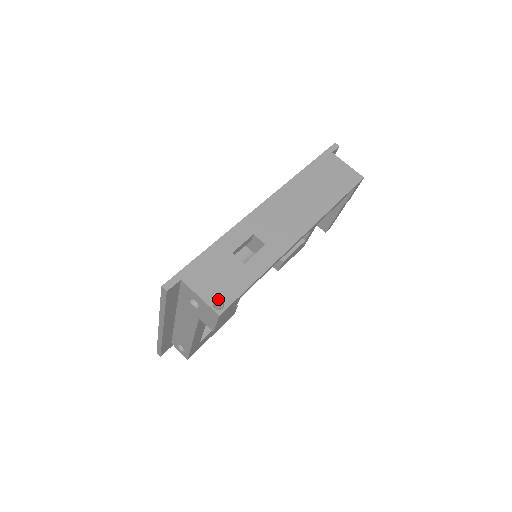
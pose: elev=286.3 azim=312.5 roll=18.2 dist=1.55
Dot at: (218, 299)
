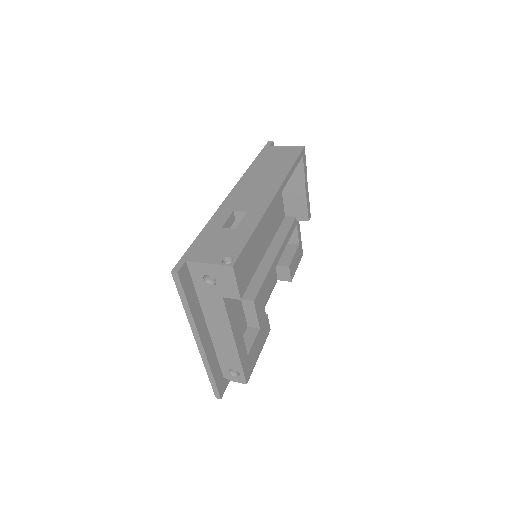
Dot at: (226, 258)
